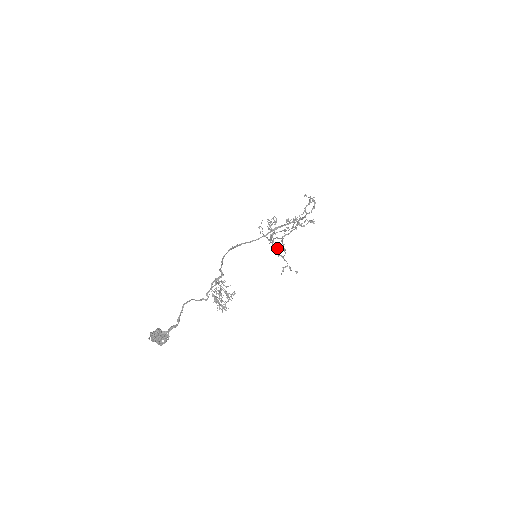
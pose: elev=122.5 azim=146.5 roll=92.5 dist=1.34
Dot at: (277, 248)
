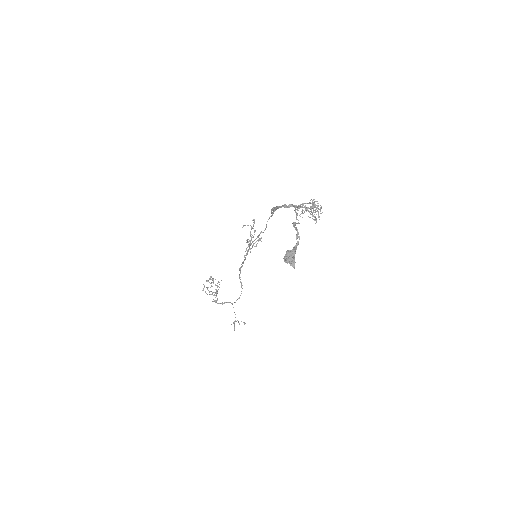
Dot at: (225, 302)
